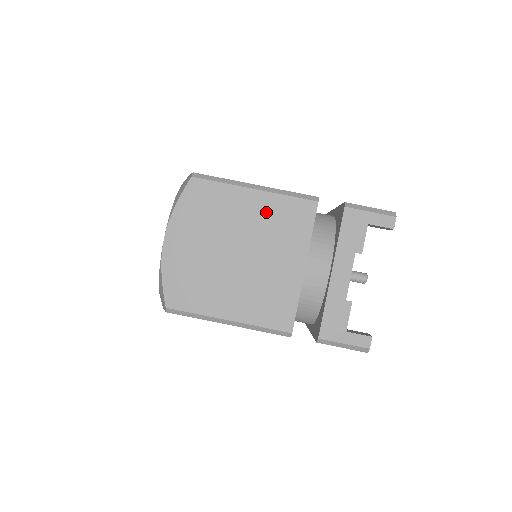
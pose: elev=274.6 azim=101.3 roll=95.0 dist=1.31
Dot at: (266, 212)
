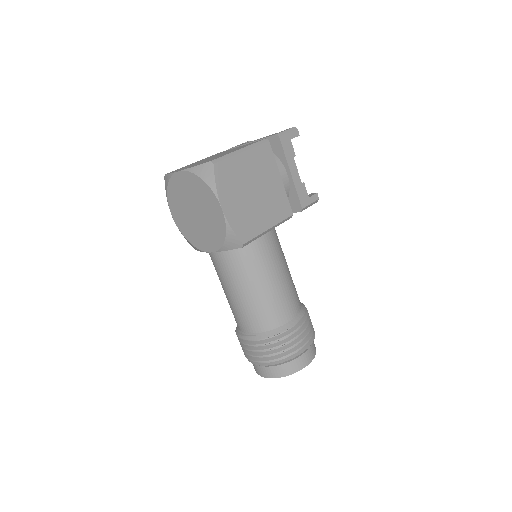
Dot at: occluded
